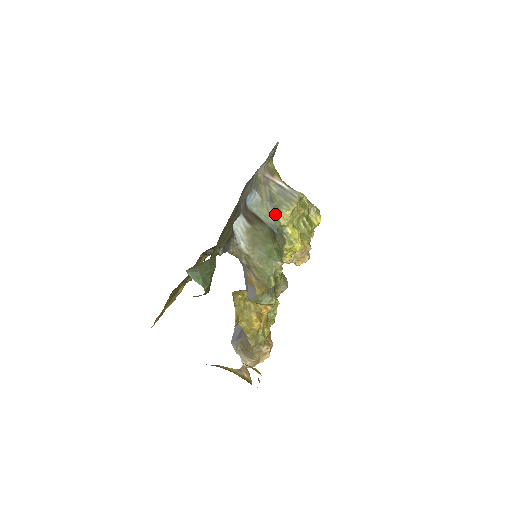
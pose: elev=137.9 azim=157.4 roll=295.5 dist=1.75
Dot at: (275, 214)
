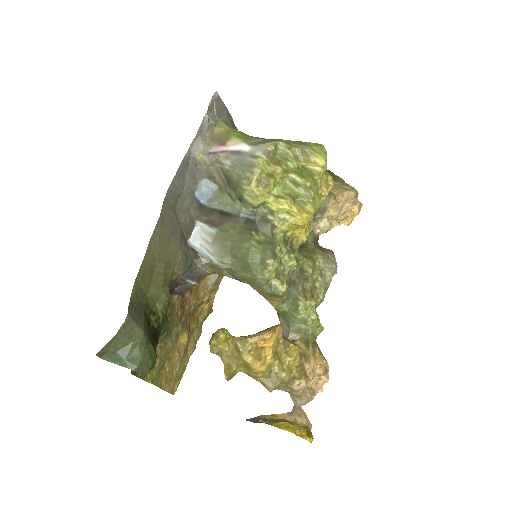
Dot at: (239, 197)
